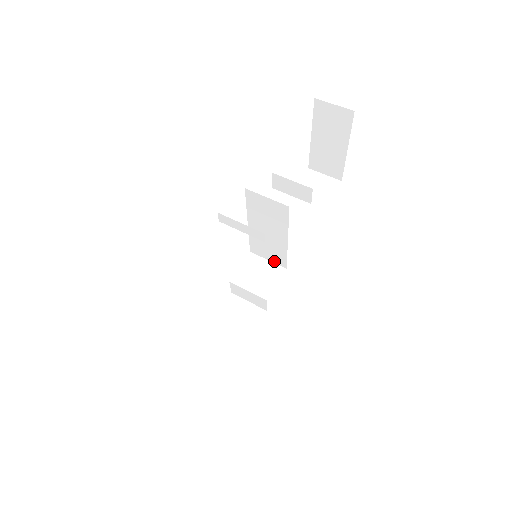
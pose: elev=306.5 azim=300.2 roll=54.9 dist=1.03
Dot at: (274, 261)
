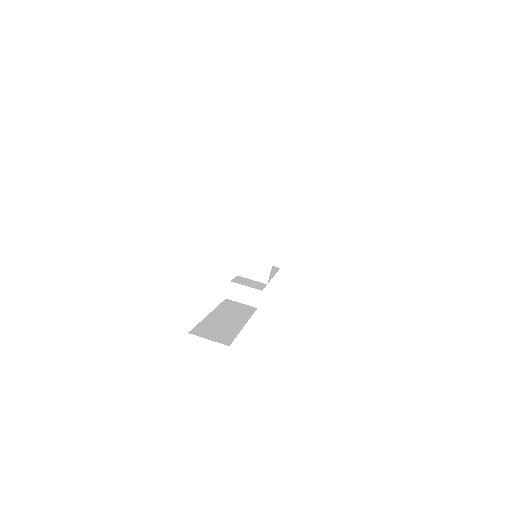
Dot at: (258, 279)
